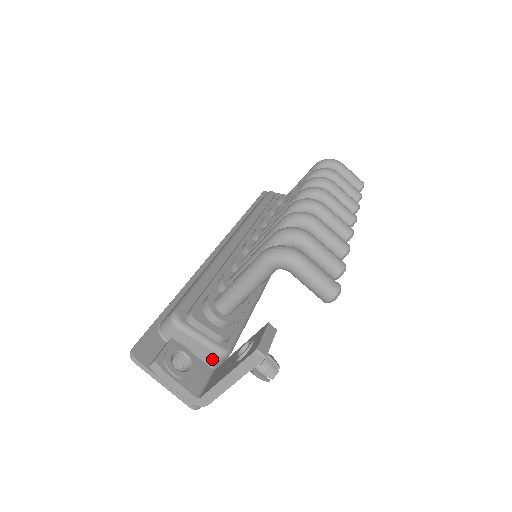
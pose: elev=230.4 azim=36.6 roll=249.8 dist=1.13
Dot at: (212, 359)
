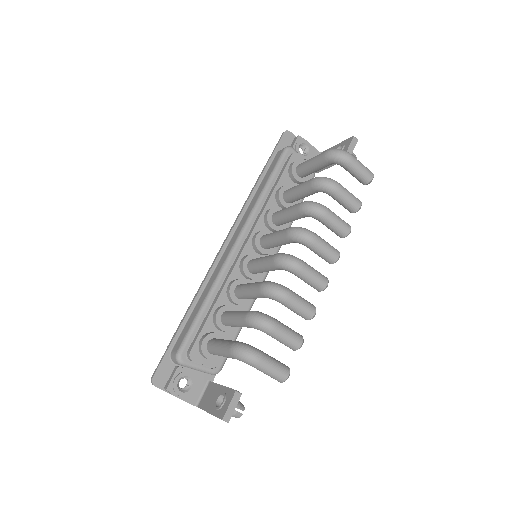
Dot at: occluded
